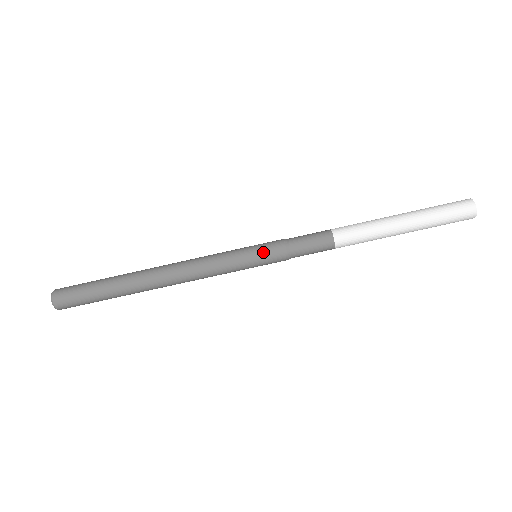
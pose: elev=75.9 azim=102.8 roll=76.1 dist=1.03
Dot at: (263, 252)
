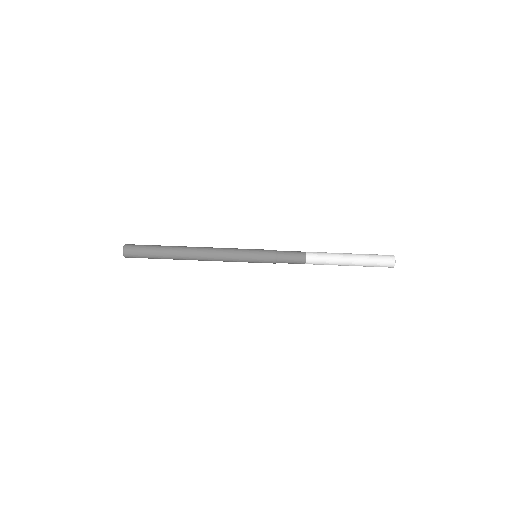
Dot at: (261, 253)
